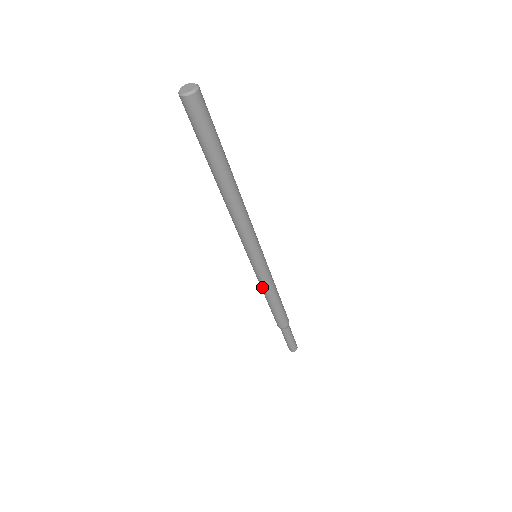
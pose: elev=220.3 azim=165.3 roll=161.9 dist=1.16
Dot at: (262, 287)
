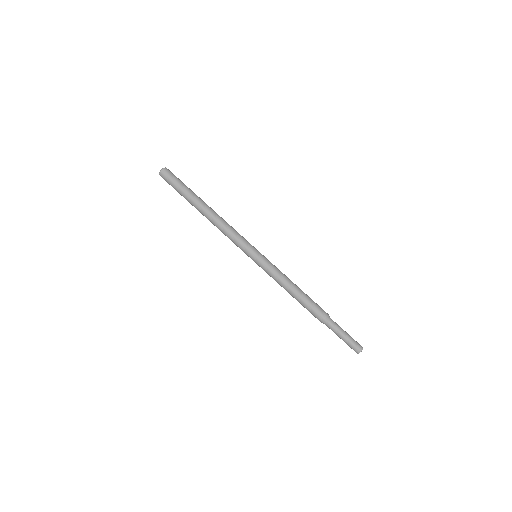
Dot at: (276, 281)
